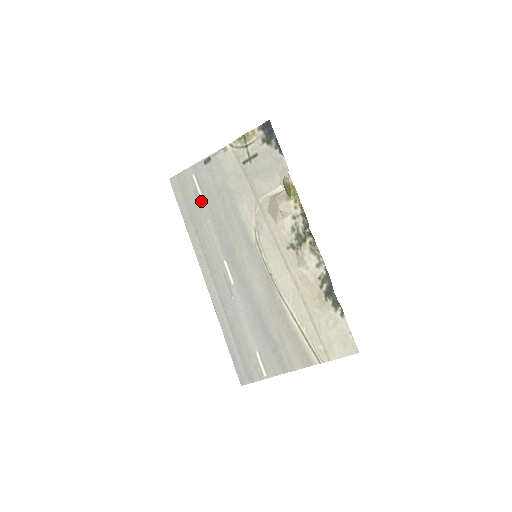
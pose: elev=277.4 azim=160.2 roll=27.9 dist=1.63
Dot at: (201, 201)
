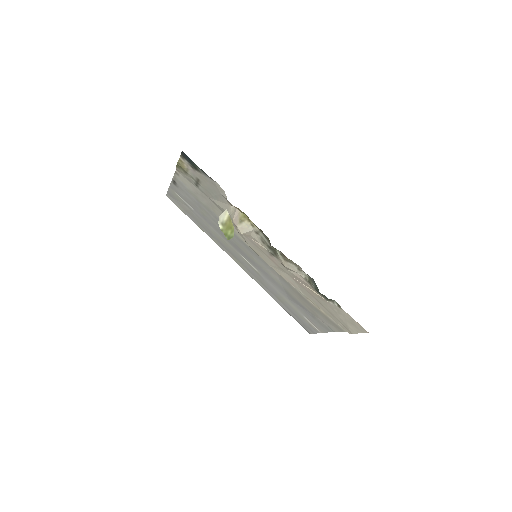
Dot at: (195, 213)
